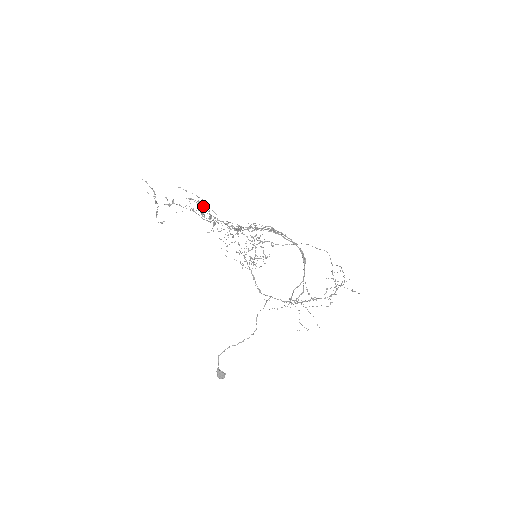
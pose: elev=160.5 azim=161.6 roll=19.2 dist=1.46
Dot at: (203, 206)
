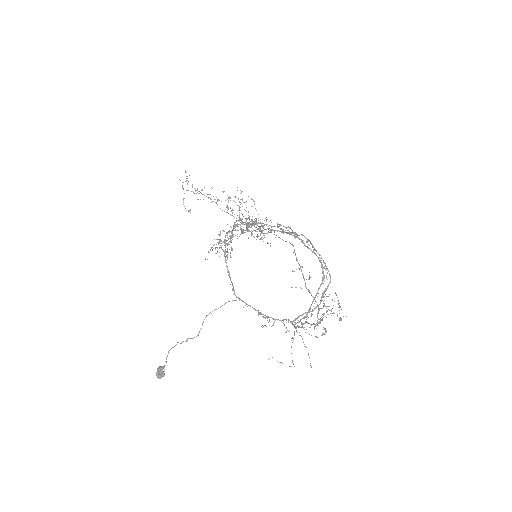
Dot at: occluded
